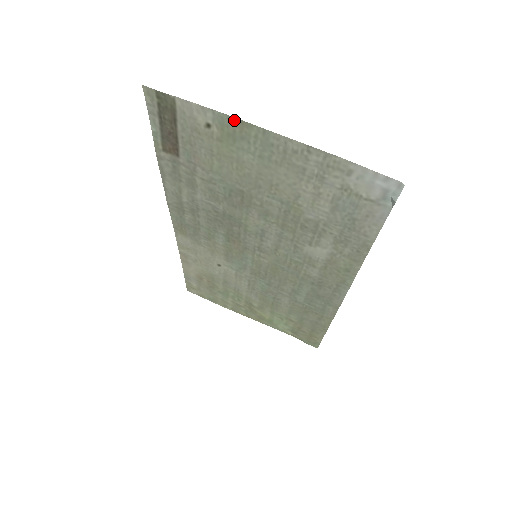
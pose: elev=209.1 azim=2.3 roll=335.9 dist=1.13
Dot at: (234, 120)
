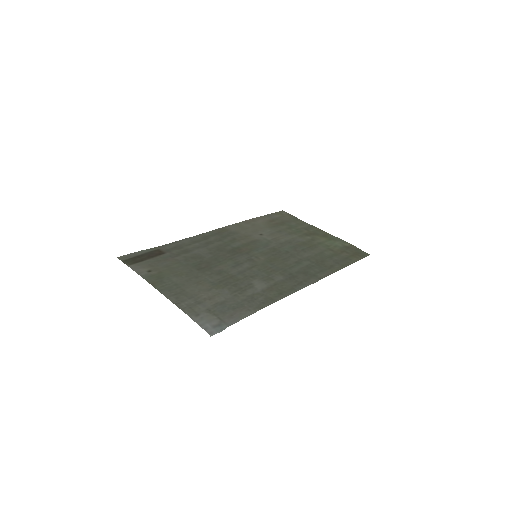
Dot at: (149, 281)
